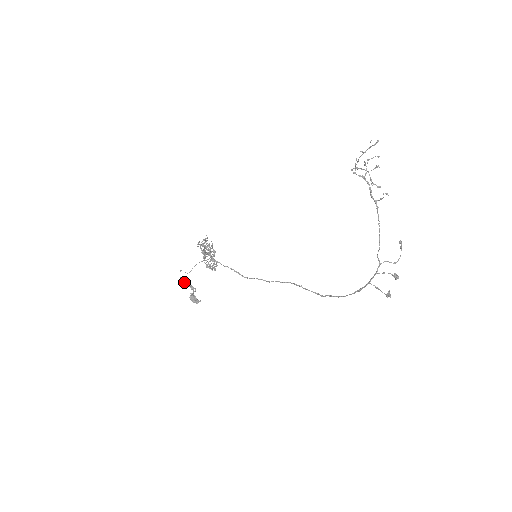
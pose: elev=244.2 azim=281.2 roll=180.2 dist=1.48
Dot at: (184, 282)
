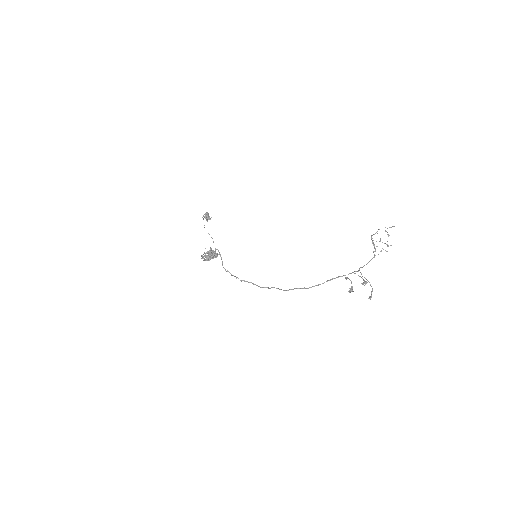
Dot at: occluded
